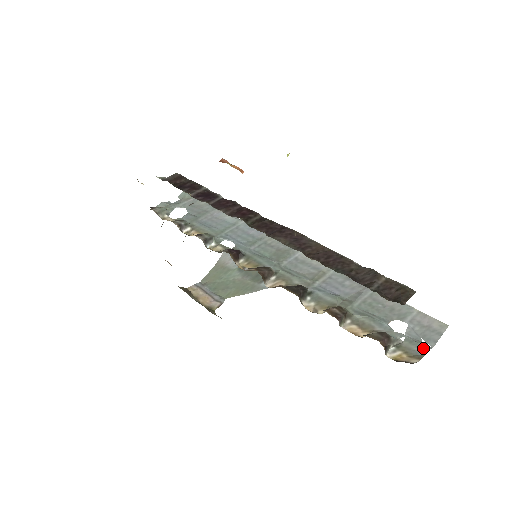
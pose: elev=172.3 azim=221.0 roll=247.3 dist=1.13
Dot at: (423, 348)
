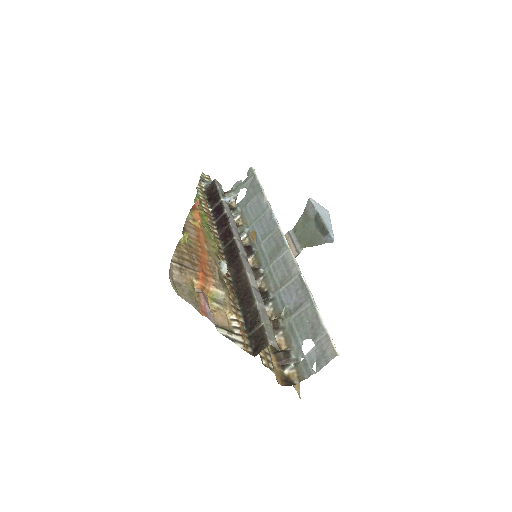
Dot at: (308, 372)
